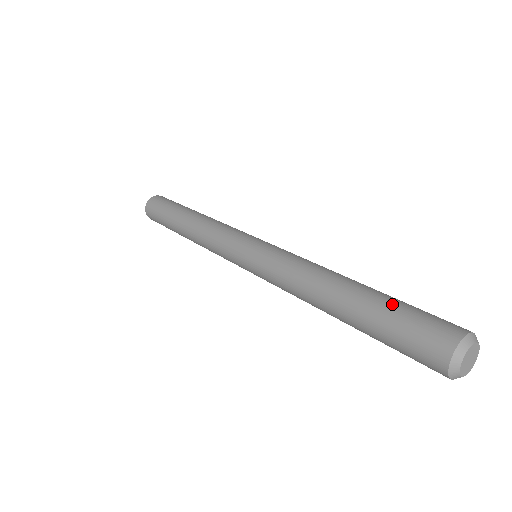
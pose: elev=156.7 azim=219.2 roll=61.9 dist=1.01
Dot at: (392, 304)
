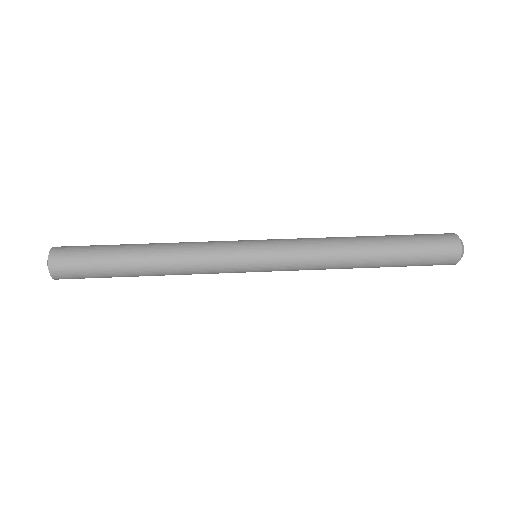
Dot at: (411, 255)
